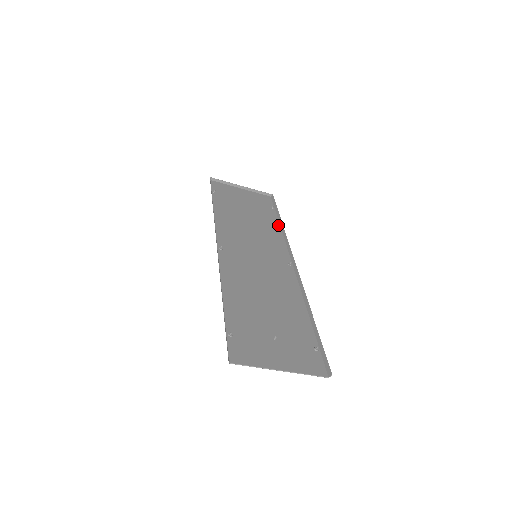
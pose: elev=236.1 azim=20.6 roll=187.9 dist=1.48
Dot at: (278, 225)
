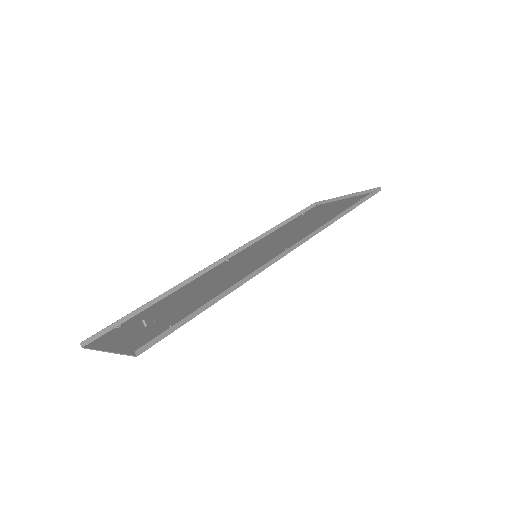
Dot at: (340, 216)
